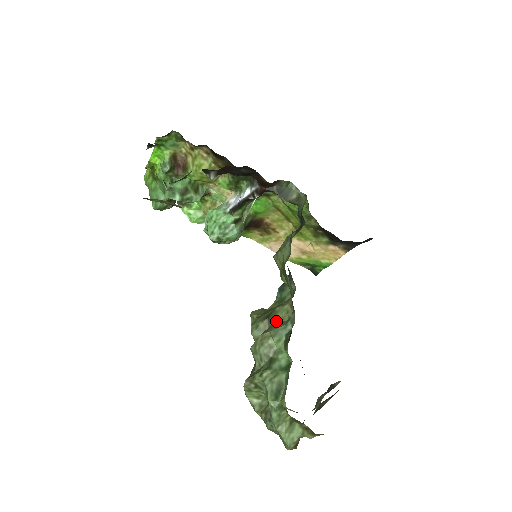
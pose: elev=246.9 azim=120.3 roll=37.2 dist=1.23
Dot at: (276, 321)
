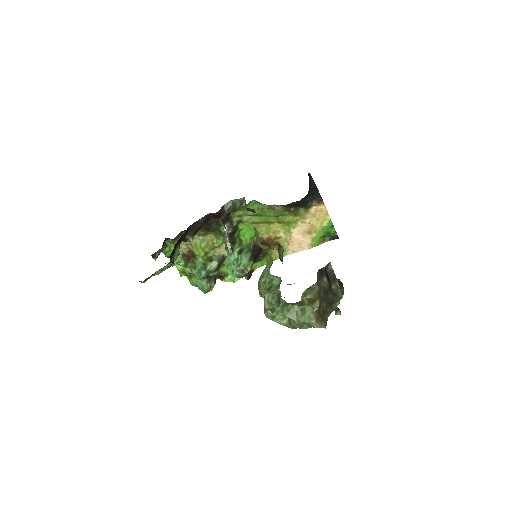
Dot at: occluded
